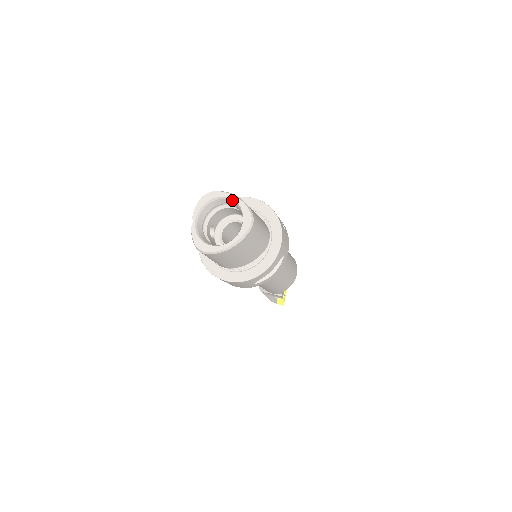
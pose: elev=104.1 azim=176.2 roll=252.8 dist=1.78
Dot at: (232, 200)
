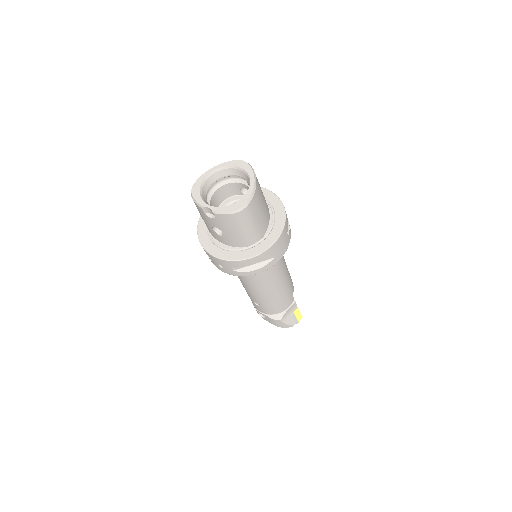
Dot at: (214, 172)
